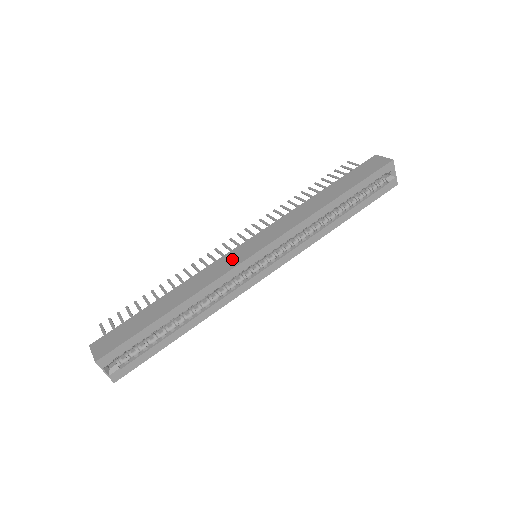
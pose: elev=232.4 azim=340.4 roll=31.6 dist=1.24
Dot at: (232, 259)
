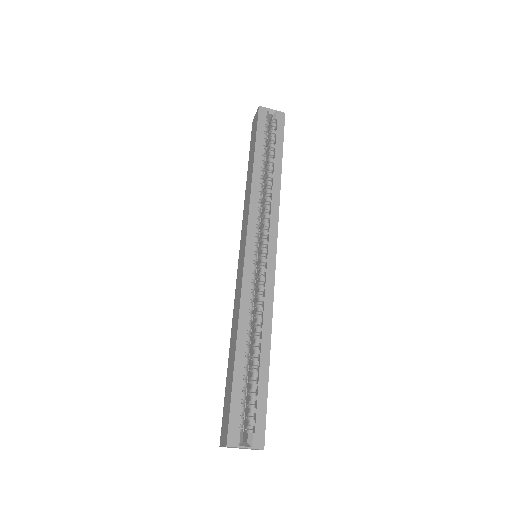
Dot at: (239, 275)
